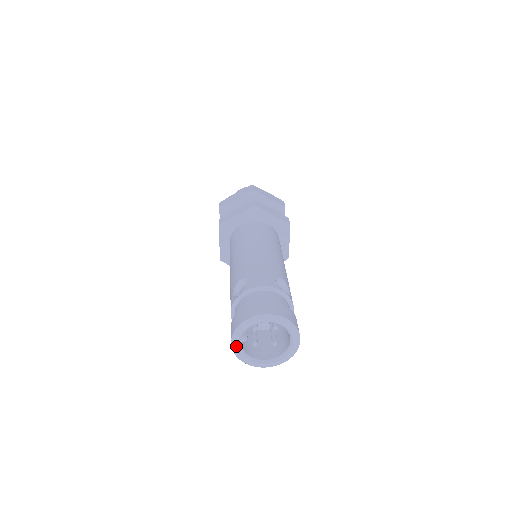
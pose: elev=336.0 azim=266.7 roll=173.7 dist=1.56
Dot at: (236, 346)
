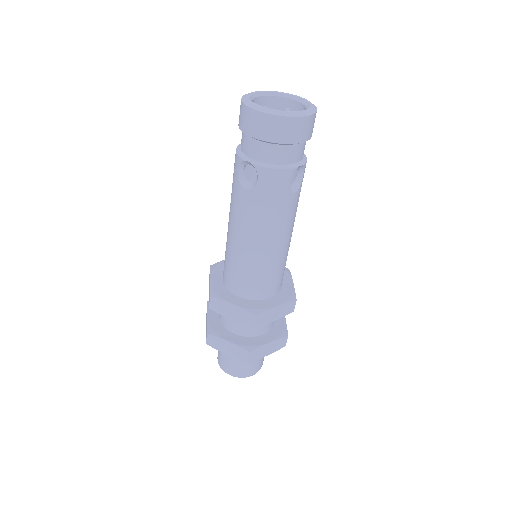
Dot at: (247, 99)
